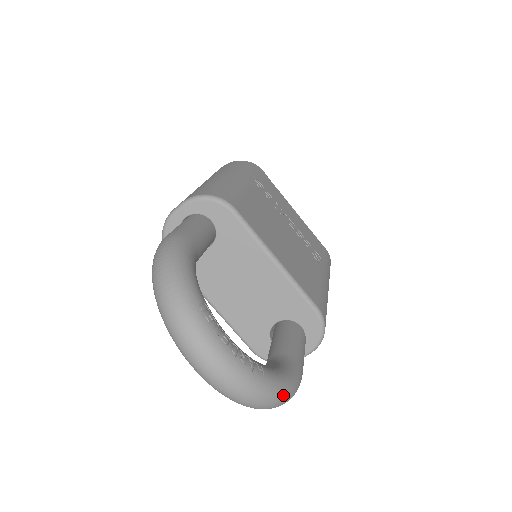
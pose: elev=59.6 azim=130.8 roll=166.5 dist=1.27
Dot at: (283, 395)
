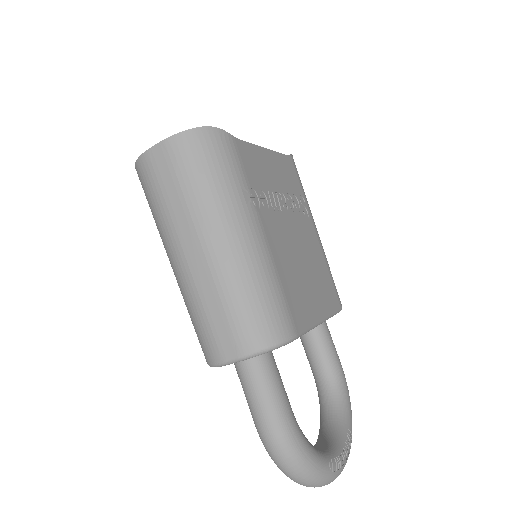
Dot at: occluded
